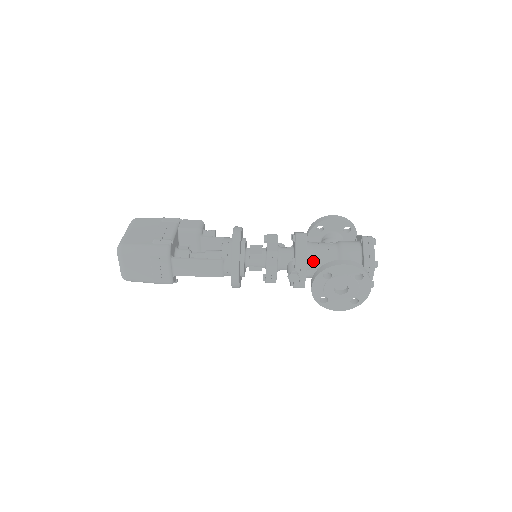
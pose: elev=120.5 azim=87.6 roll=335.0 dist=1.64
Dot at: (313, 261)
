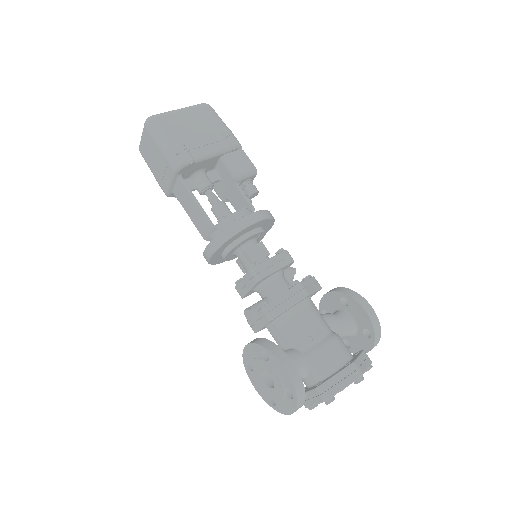
Dot at: (284, 324)
